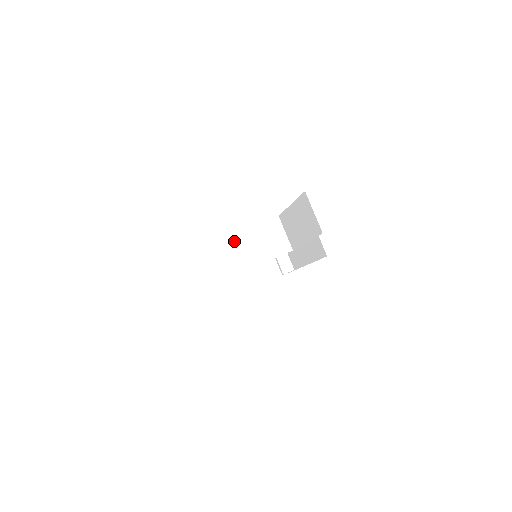
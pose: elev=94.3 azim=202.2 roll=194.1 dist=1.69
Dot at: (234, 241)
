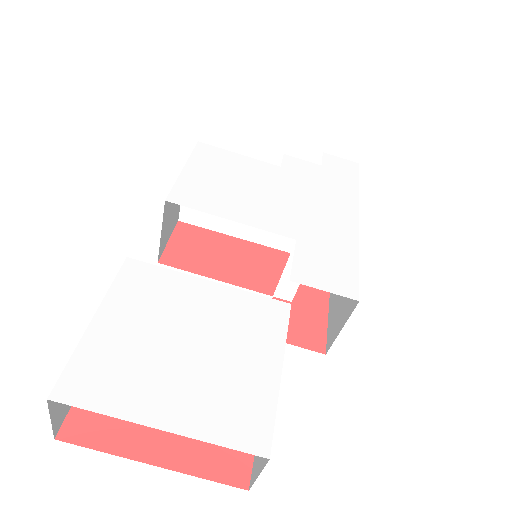
Dot at: occluded
